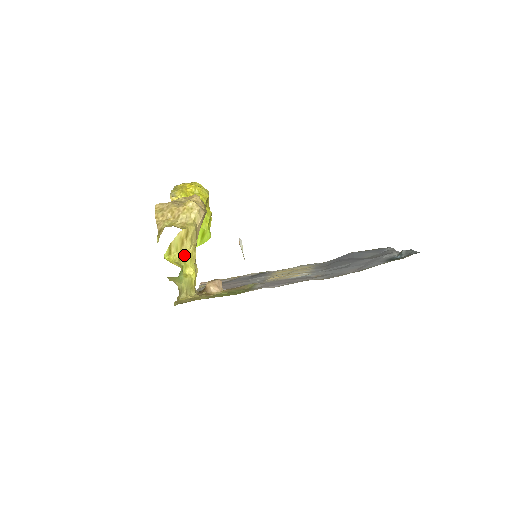
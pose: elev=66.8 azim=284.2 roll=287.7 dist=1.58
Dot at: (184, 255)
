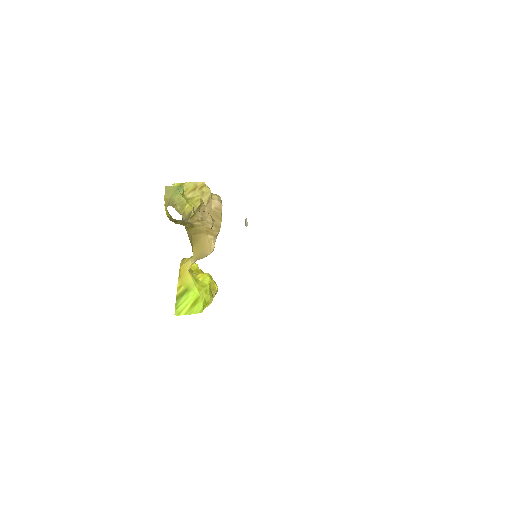
Dot at: (190, 197)
